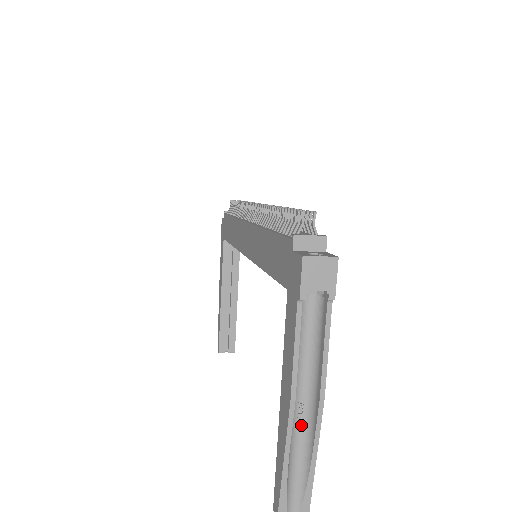
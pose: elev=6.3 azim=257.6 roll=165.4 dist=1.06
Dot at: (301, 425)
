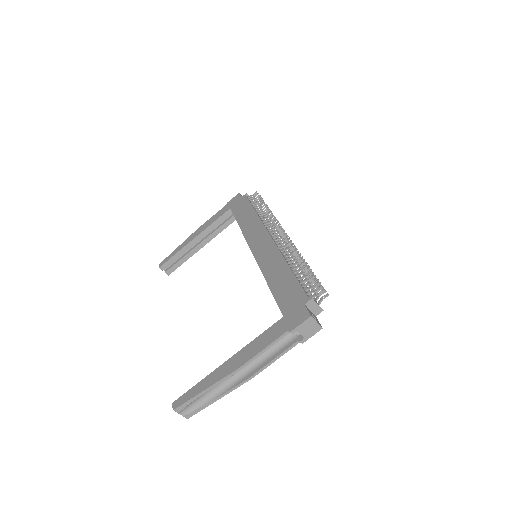
Dot at: (228, 379)
